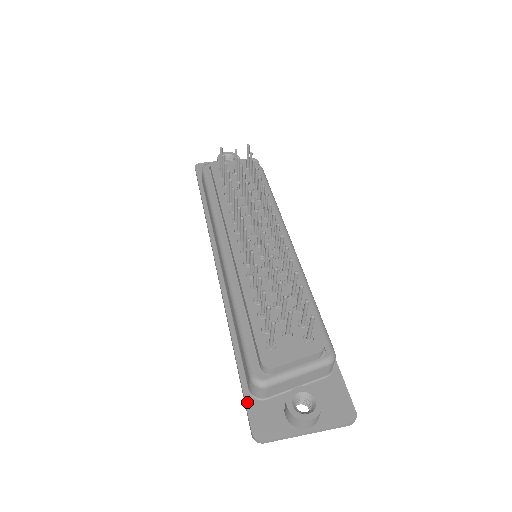
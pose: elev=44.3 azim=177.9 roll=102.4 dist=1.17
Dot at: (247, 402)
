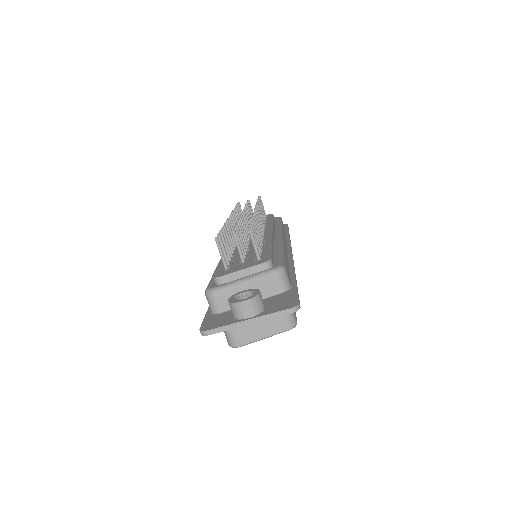
Dot at: (206, 317)
